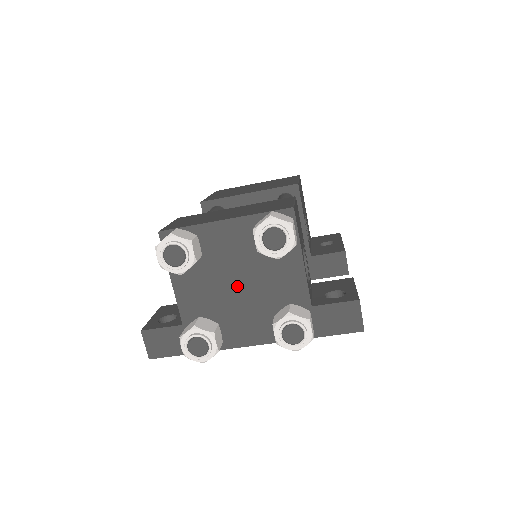
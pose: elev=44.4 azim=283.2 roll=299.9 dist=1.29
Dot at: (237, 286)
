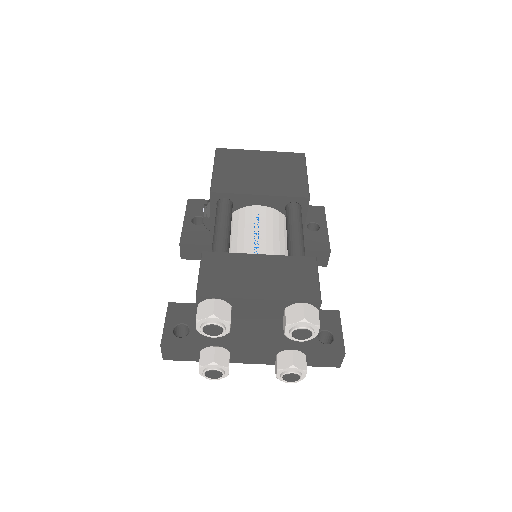
Dot at: (254, 335)
